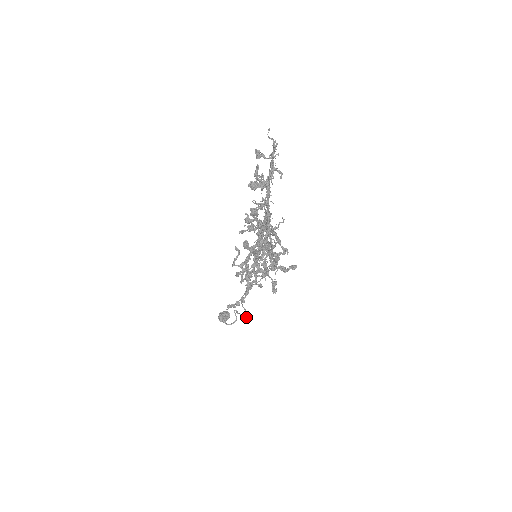
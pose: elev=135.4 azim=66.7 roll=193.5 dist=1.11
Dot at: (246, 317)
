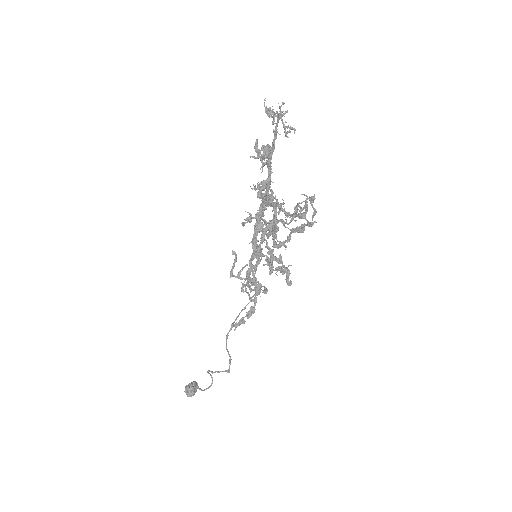
Dot at: (226, 371)
